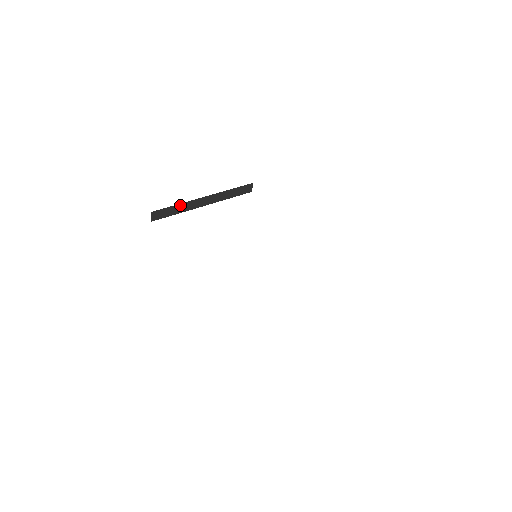
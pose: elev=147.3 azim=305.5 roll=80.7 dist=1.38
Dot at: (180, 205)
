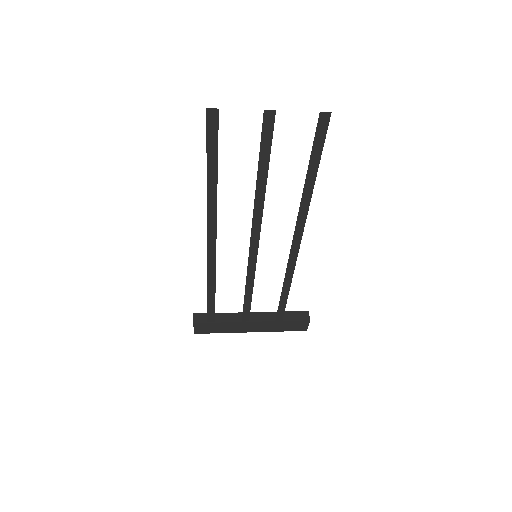
Dot at: (224, 315)
